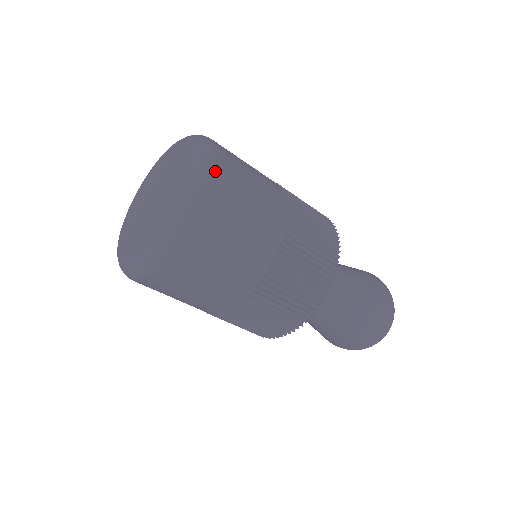
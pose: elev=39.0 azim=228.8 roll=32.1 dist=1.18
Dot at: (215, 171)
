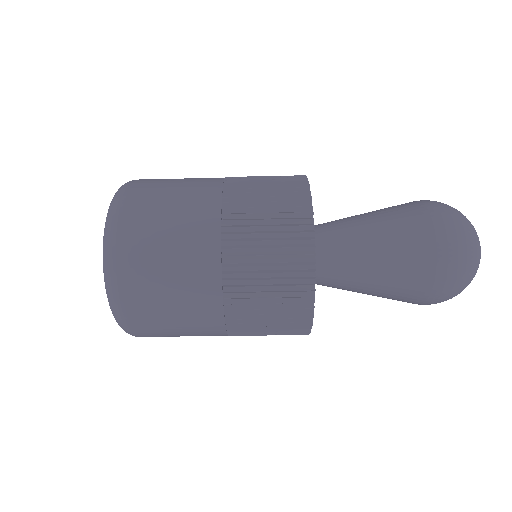
Dot at: (119, 229)
